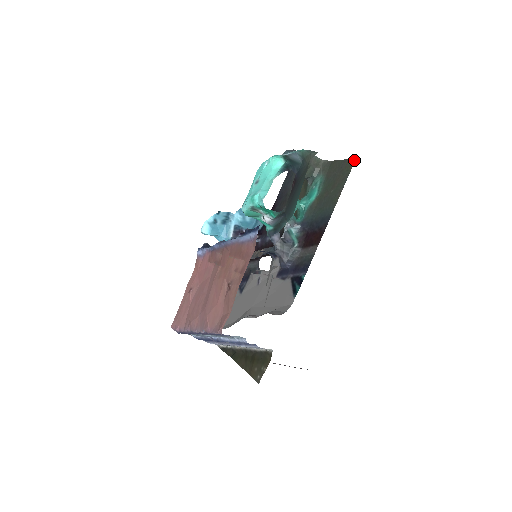
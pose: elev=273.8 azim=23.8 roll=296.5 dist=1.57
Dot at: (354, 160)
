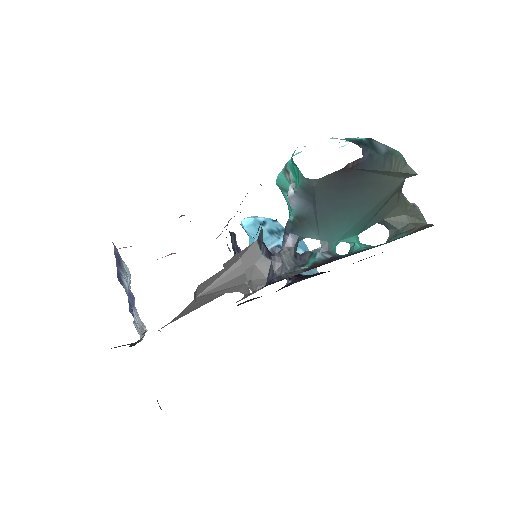
Dot at: occluded
